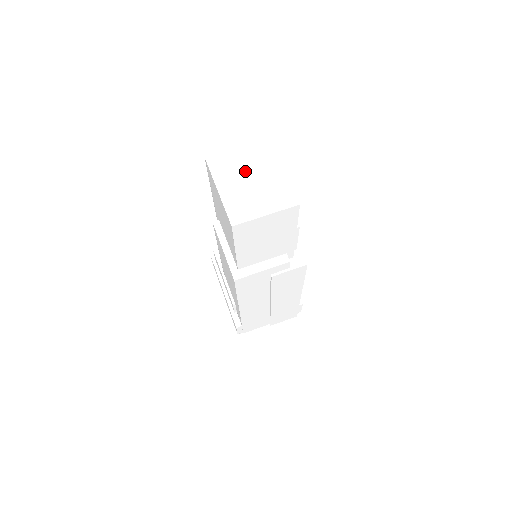
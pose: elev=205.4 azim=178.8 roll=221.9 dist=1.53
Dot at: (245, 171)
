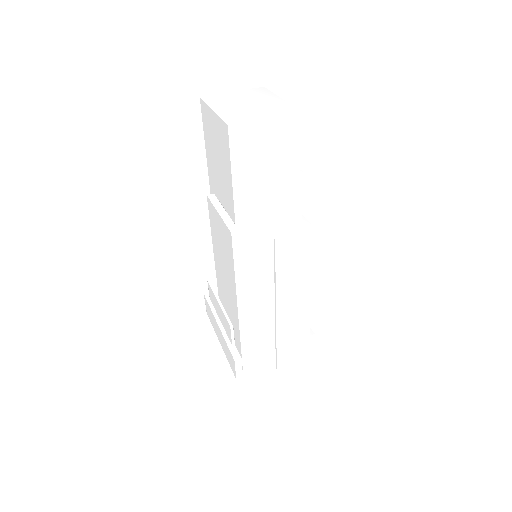
Dot at: (241, 100)
